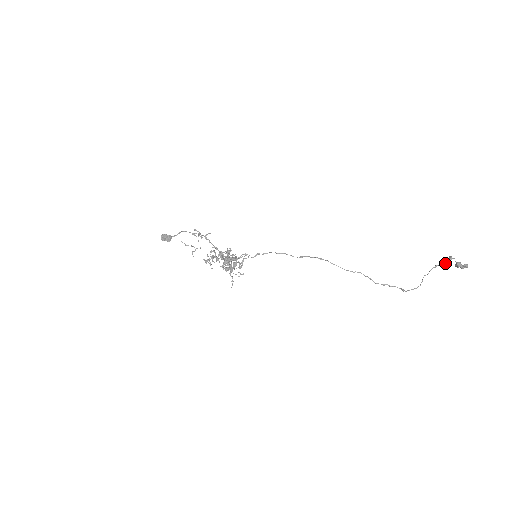
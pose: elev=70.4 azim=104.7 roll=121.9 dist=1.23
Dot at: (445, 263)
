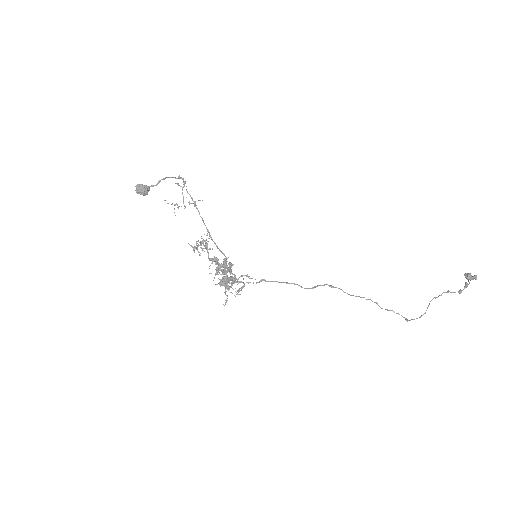
Dot at: (459, 291)
